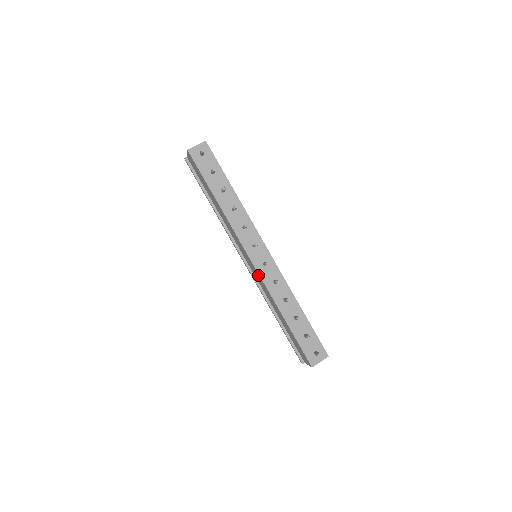
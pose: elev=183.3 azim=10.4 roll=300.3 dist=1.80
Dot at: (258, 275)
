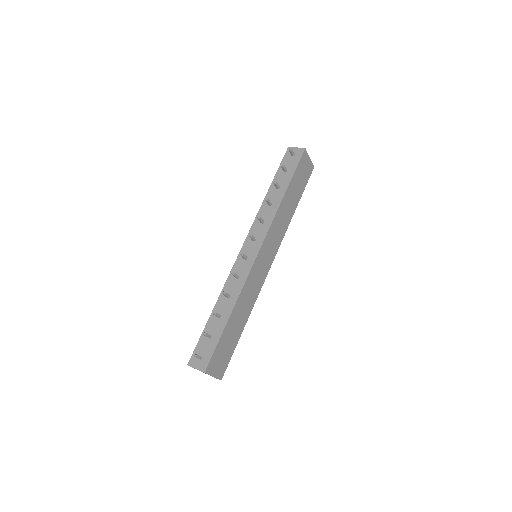
Dot at: occluded
